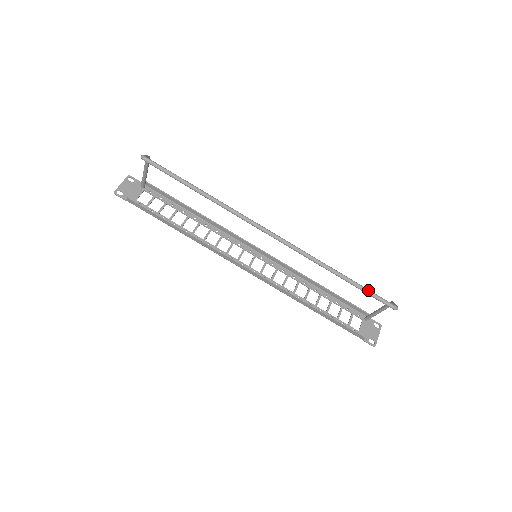
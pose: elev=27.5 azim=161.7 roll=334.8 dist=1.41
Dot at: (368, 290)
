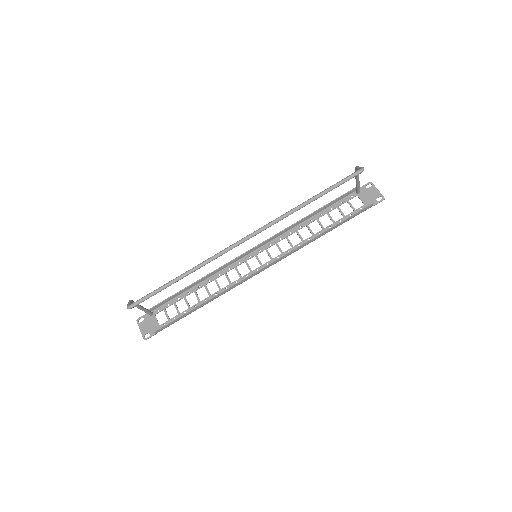
Dot at: (334, 185)
